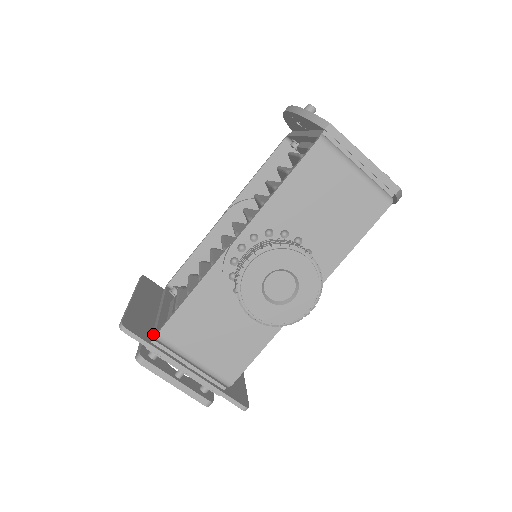
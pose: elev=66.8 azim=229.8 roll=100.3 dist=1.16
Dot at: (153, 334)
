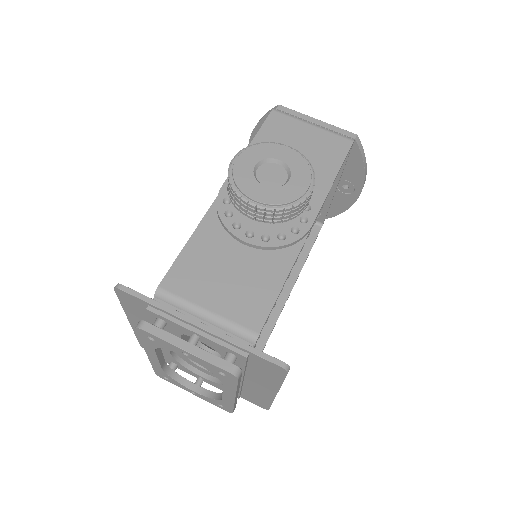
Dot at: occluded
